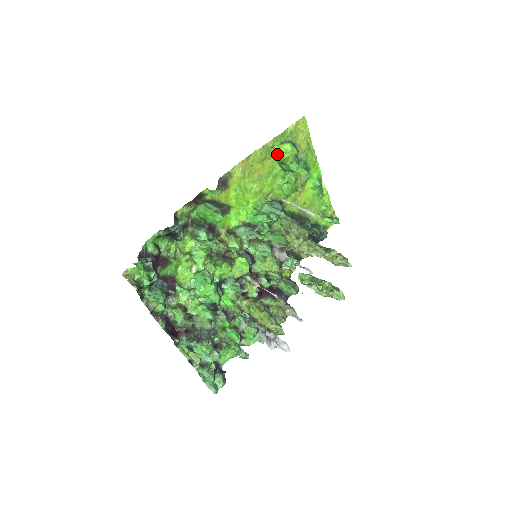
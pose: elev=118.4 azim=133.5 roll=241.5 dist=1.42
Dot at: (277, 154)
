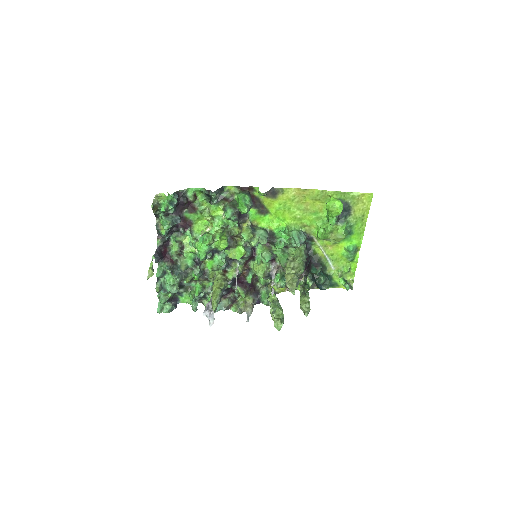
Dot at: (326, 203)
